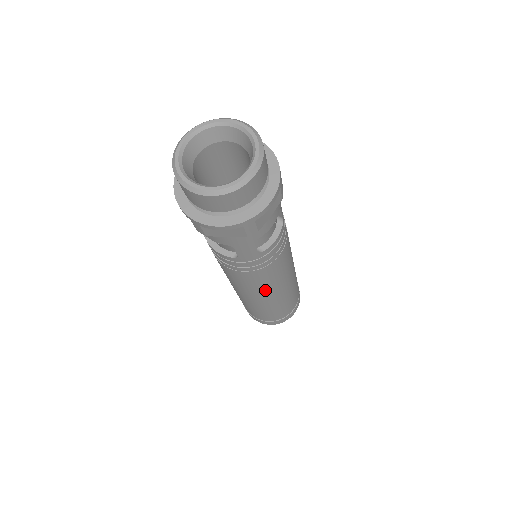
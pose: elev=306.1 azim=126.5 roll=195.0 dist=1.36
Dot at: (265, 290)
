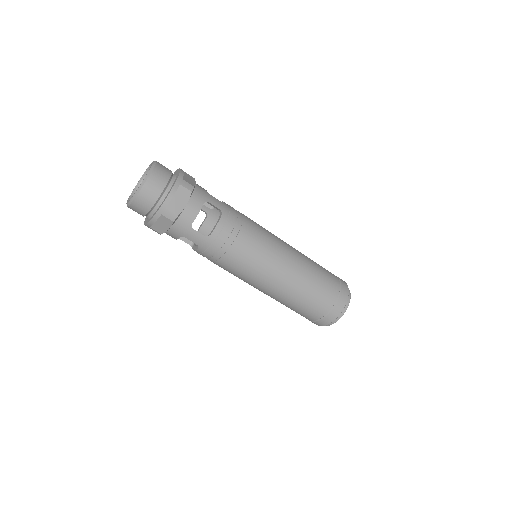
Dot at: (260, 276)
